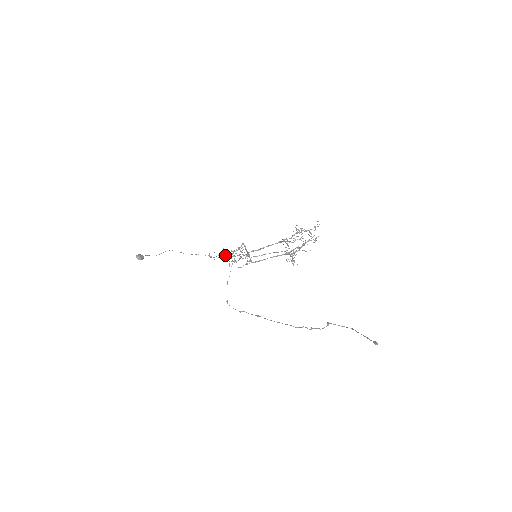
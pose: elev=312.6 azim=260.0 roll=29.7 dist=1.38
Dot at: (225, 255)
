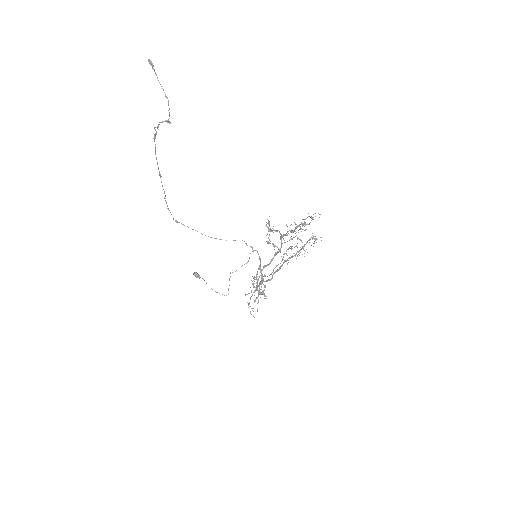
Dot at: occluded
